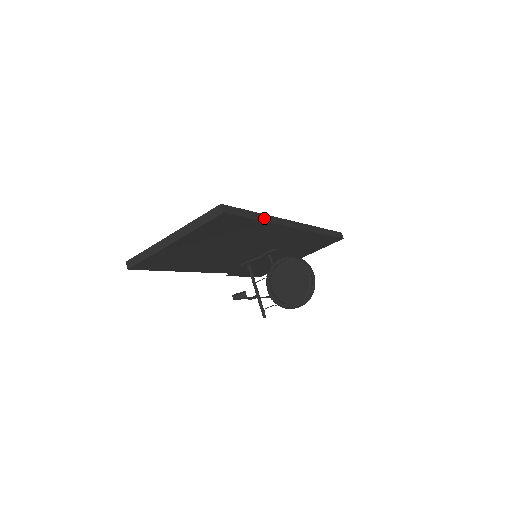
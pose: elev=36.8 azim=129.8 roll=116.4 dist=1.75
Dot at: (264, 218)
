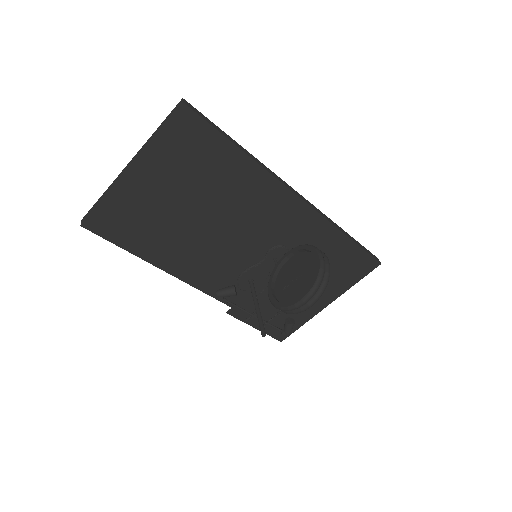
Dot at: (248, 154)
